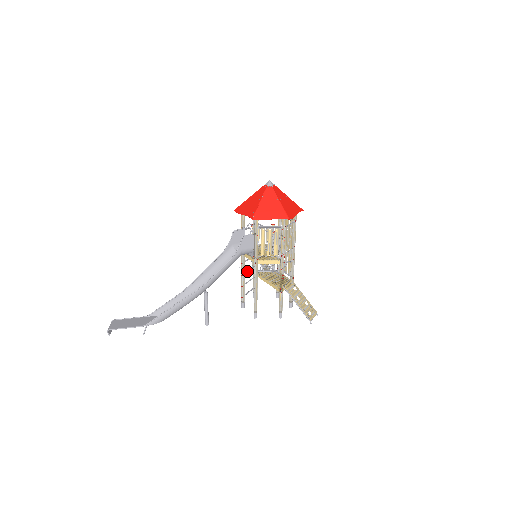
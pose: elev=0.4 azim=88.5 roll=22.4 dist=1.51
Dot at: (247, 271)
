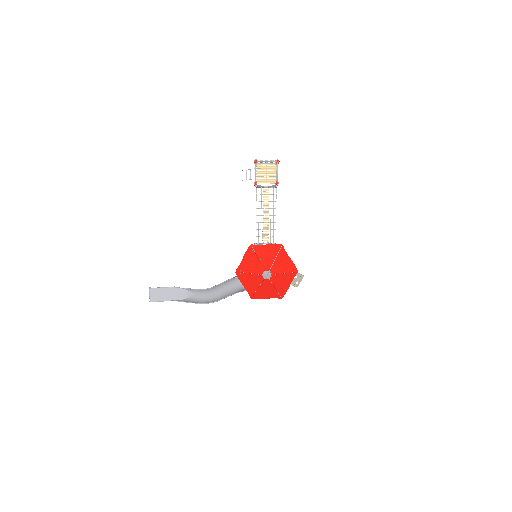
Dot at: occluded
